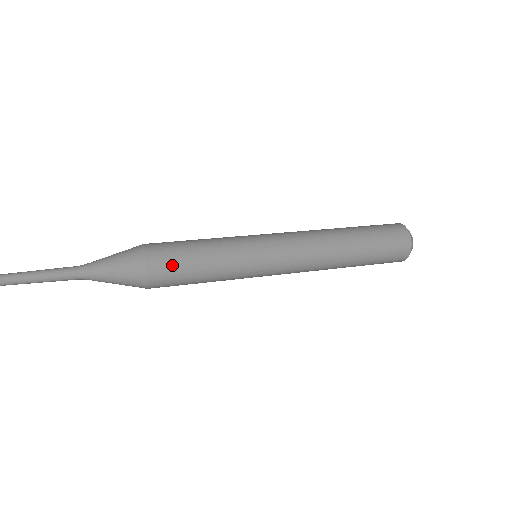
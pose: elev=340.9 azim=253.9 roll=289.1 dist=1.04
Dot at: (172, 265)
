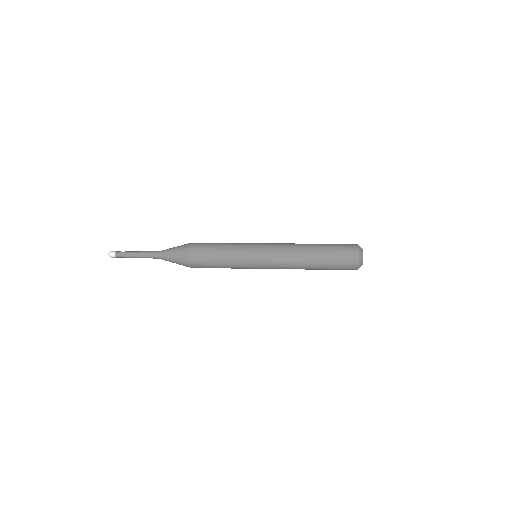
Dot at: (203, 248)
